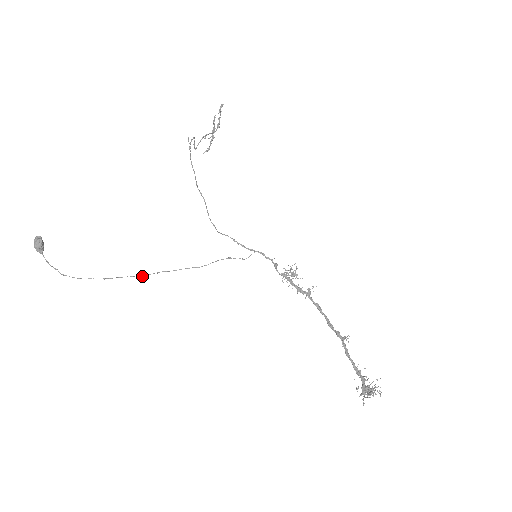
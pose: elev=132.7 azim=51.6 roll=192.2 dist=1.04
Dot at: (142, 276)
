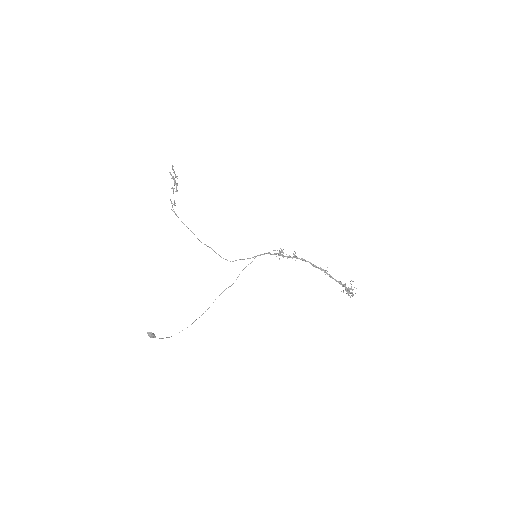
Dot at: occluded
